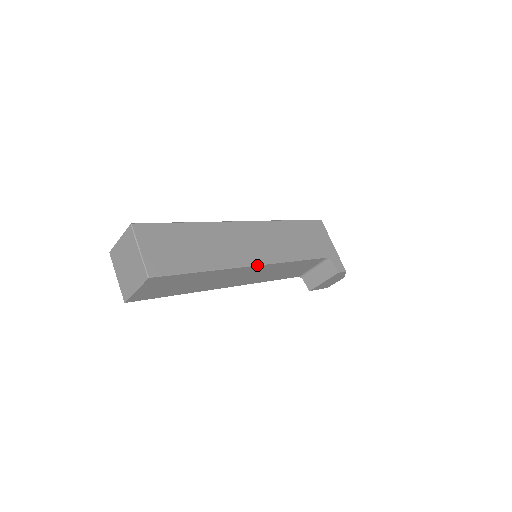
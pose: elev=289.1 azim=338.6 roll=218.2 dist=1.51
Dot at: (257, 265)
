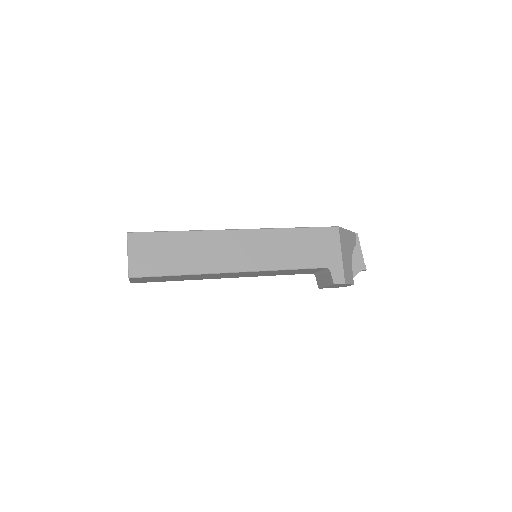
Dot at: (237, 272)
